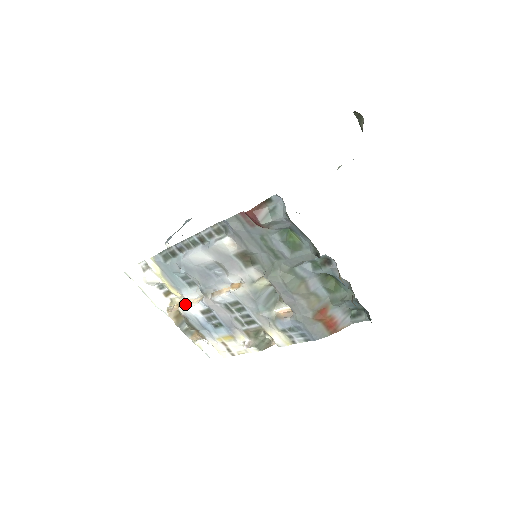
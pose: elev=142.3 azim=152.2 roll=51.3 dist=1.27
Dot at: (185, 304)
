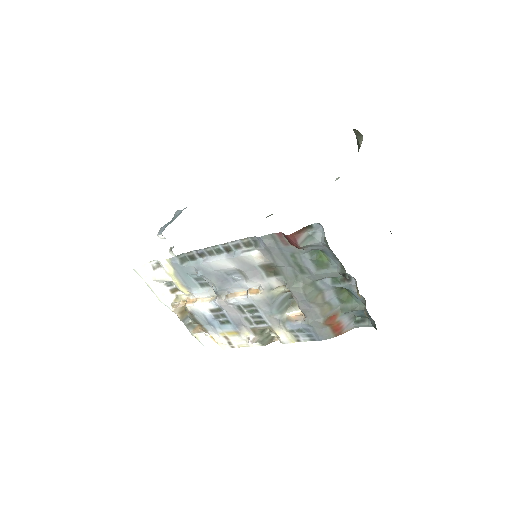
Dot at: (194, 302)
